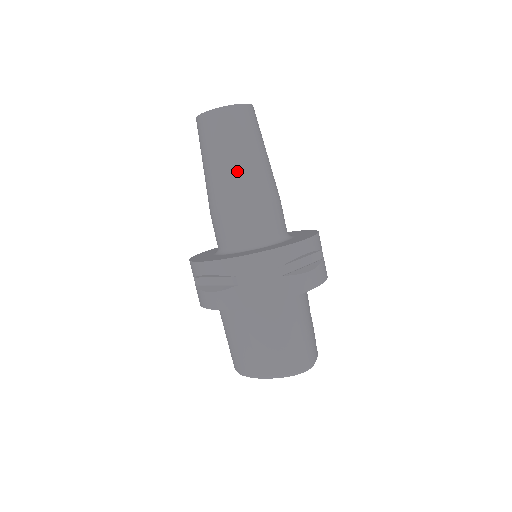
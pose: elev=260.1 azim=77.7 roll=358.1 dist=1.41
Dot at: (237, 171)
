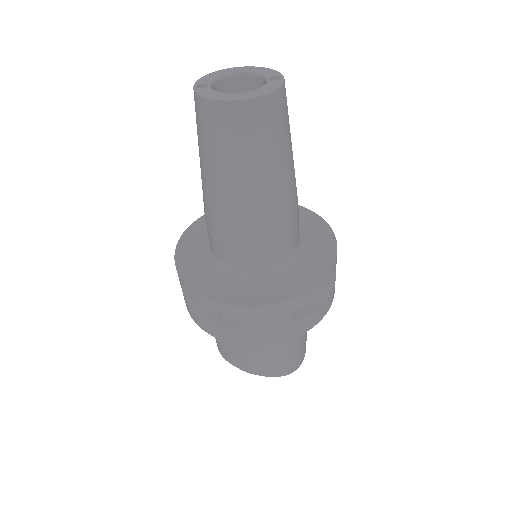
Dot at: (252, 191)
